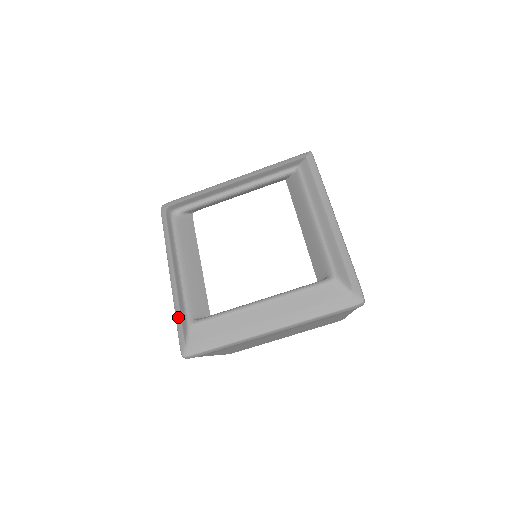
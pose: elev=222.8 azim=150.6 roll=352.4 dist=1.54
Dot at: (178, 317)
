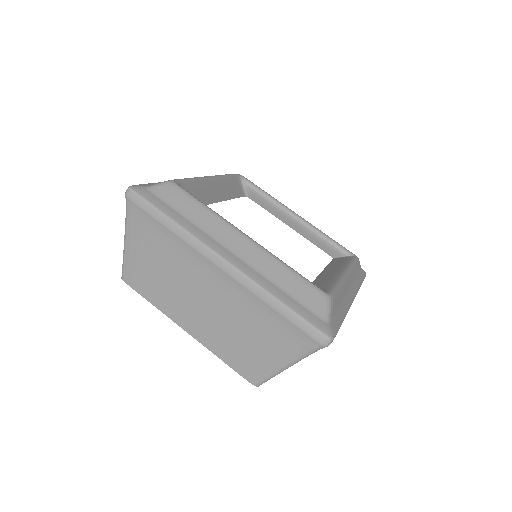
Dot at: occluded
